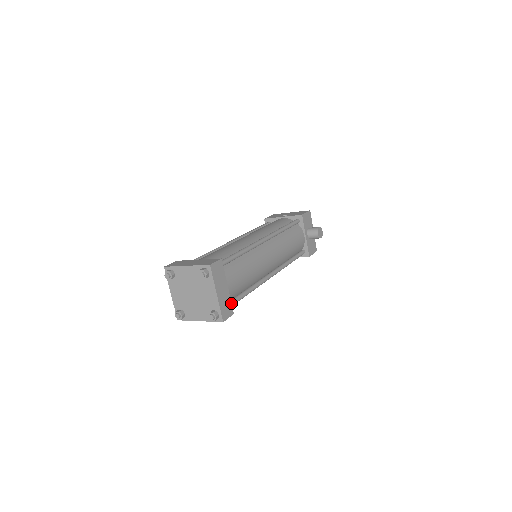
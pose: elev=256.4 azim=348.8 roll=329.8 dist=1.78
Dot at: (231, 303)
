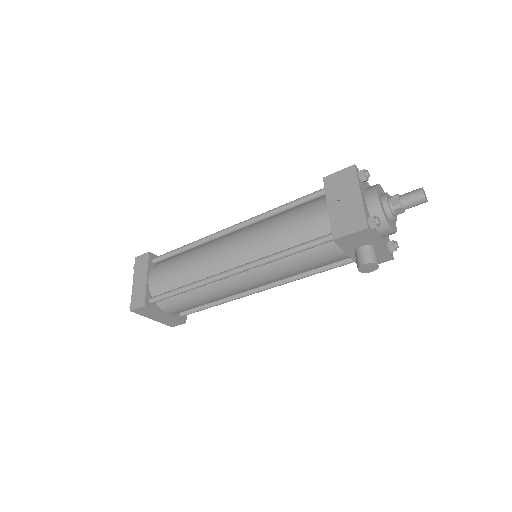
Dot at: (178, 319)
